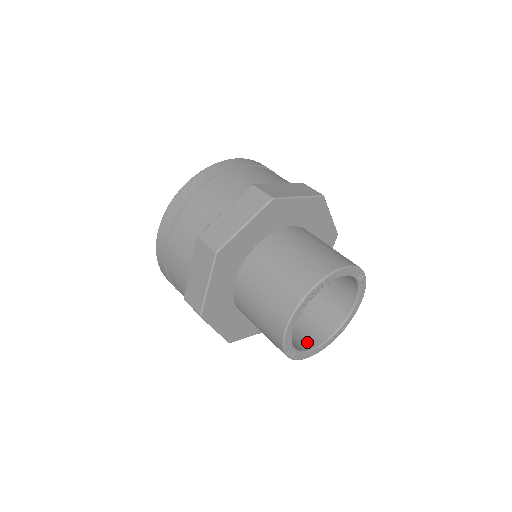
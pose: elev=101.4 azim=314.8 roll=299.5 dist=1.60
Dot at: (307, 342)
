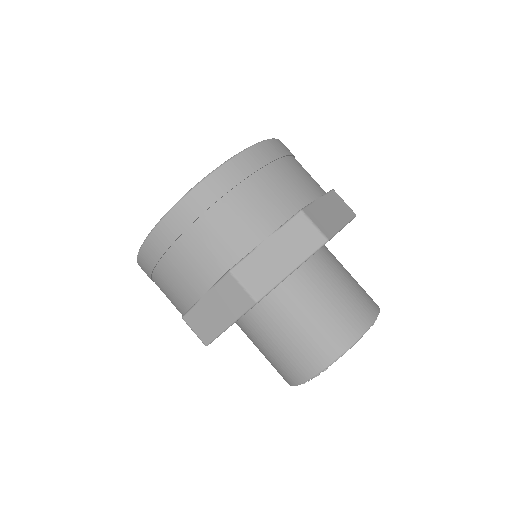
Dot at: occluded
